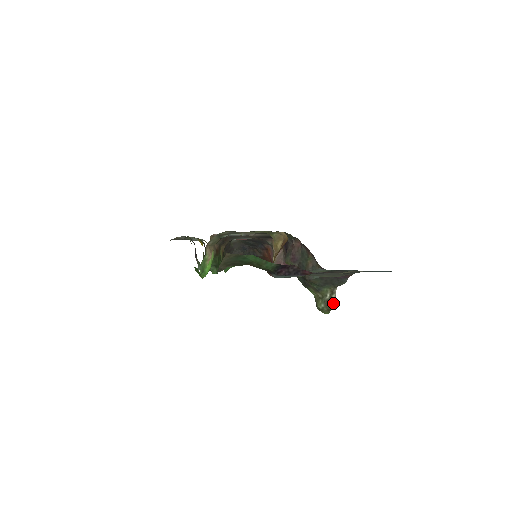
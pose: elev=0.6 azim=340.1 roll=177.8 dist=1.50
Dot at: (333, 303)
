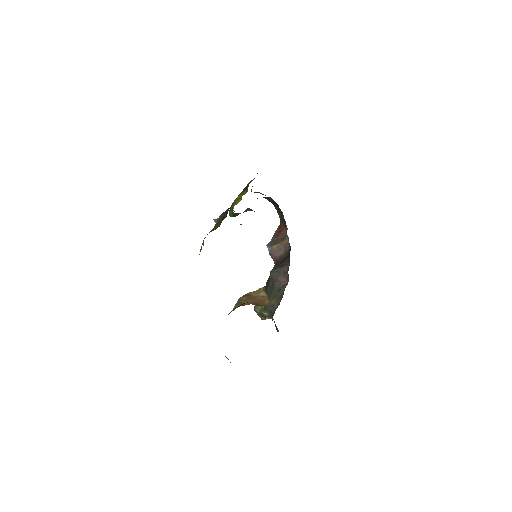
Dot at: (263, 319)
